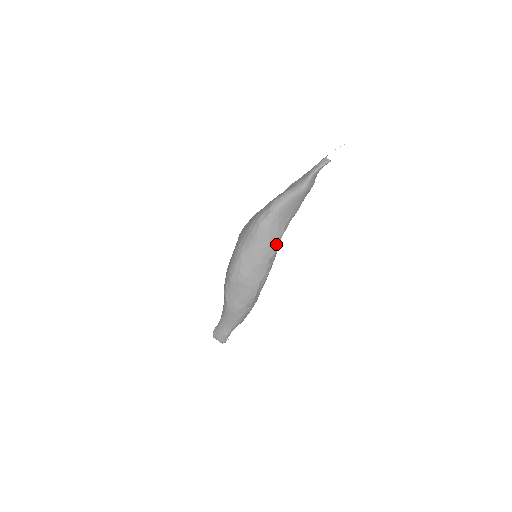
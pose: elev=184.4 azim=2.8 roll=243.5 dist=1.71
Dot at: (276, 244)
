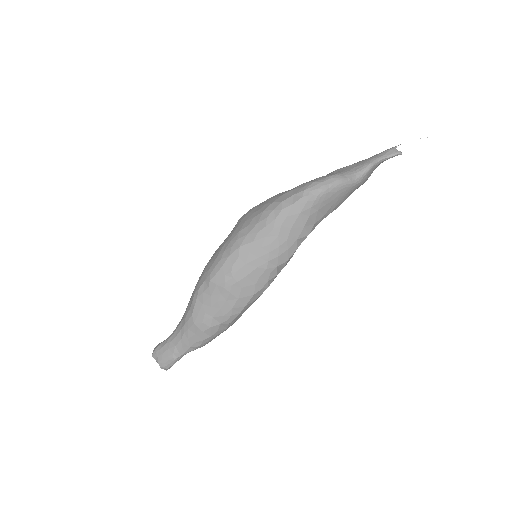
Dot at: (295, 246)
